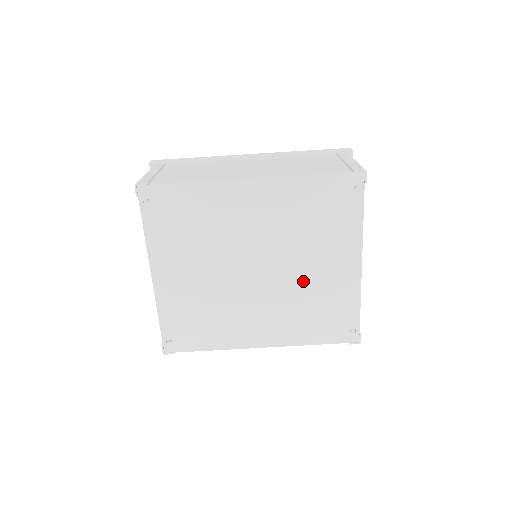
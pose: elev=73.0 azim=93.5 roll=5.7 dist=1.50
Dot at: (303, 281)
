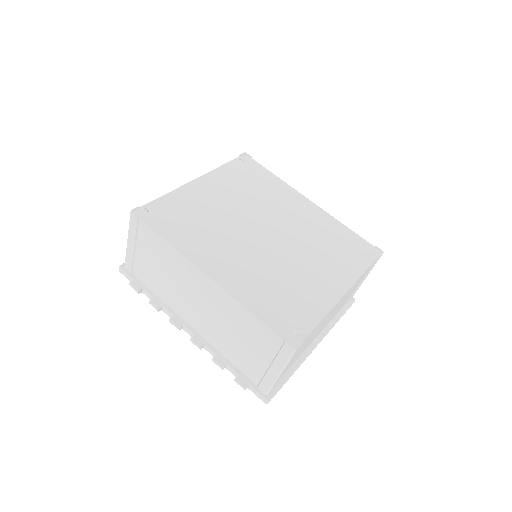
Dot at: (291, 267)
